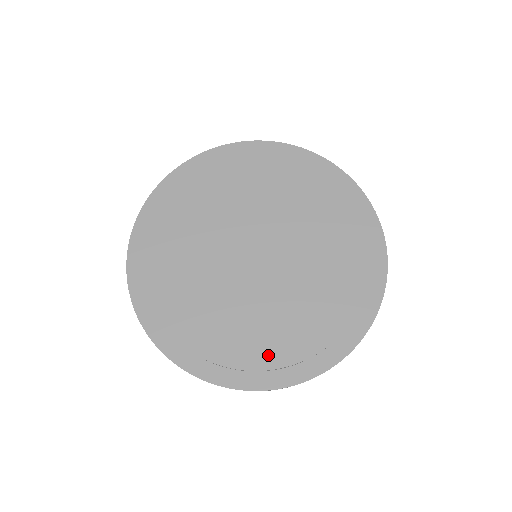
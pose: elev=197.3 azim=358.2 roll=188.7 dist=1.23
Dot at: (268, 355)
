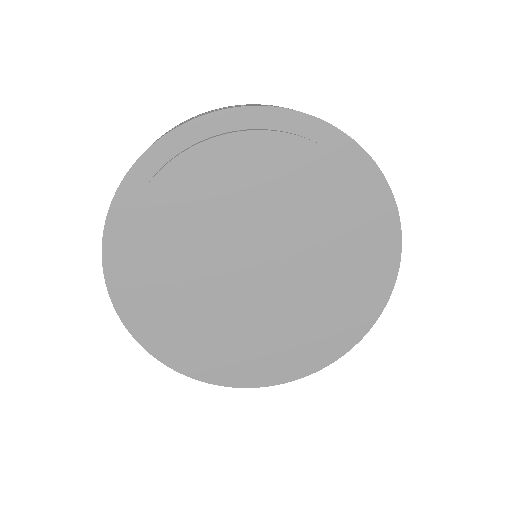
Dot at: (229, 364)
